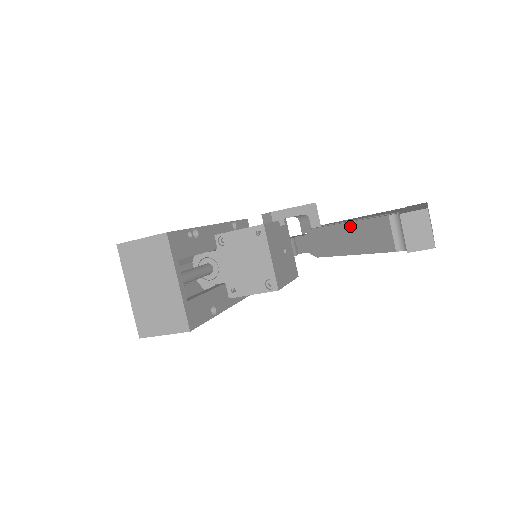
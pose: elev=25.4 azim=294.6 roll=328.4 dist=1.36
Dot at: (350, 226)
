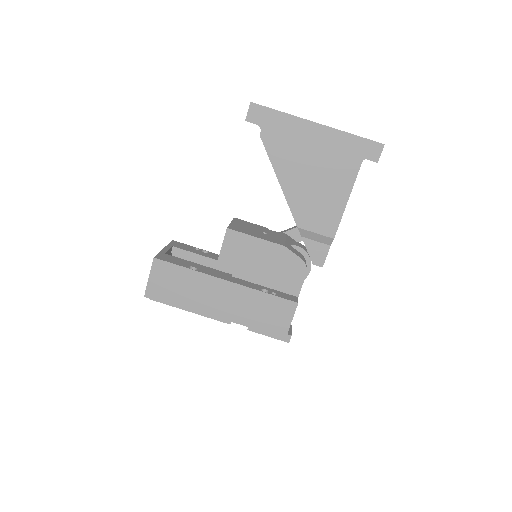
Dot at: occluded
